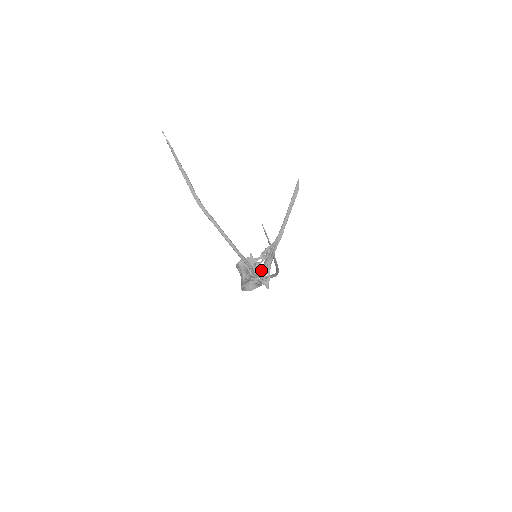
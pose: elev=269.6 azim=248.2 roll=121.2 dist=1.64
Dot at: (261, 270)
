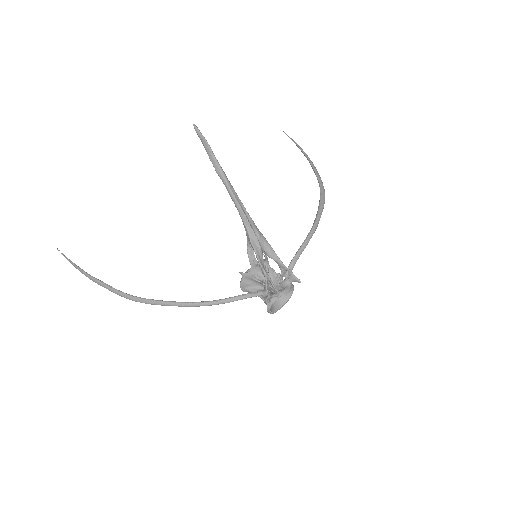
Dot at: occluded
